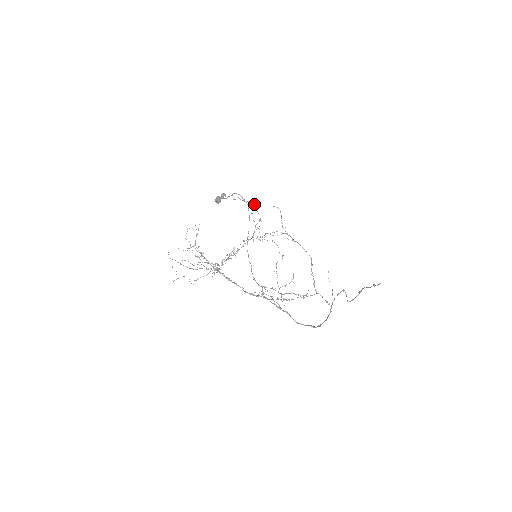
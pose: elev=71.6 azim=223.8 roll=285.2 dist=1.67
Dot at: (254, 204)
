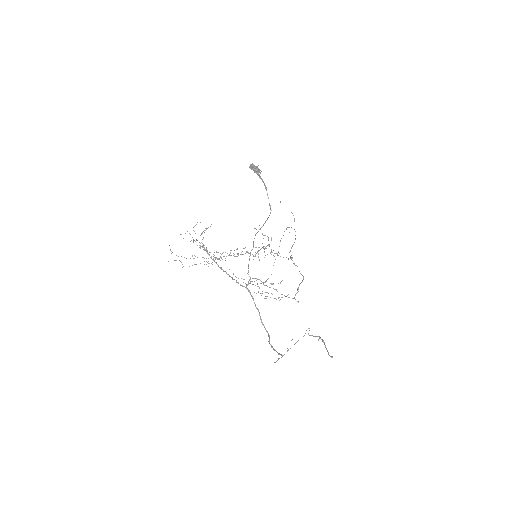
Dot at: (268, 237)
